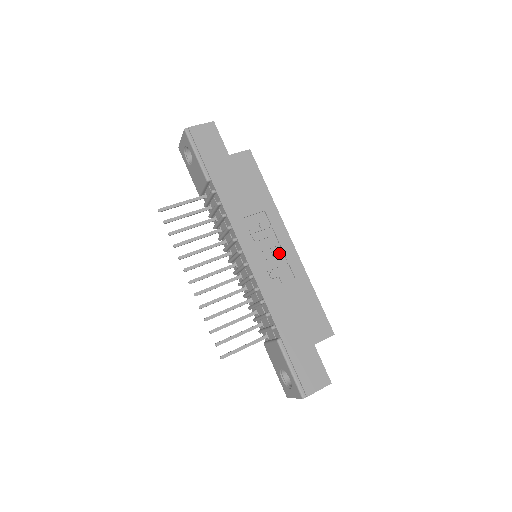
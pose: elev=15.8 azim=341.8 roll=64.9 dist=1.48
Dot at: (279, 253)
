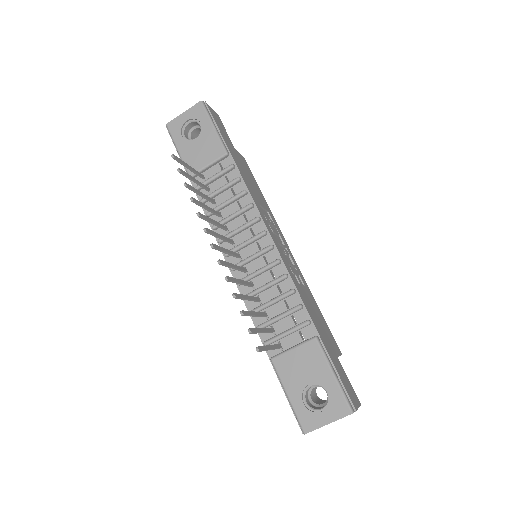
Dot at: (288, 254)
